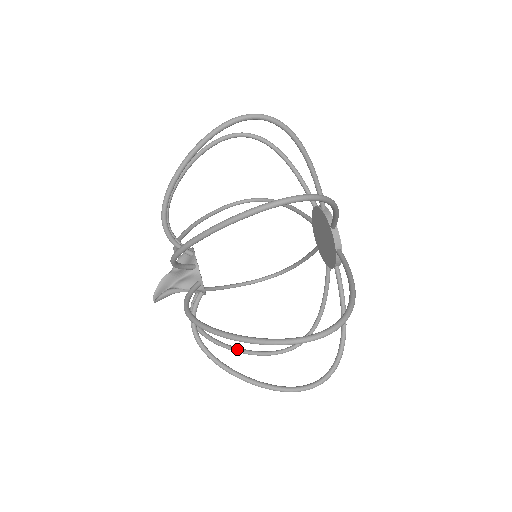
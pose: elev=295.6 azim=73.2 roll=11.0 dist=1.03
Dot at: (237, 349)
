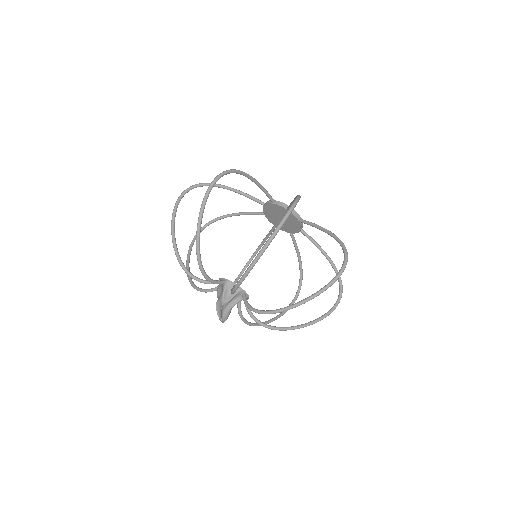
Dot at: (306, 324)
